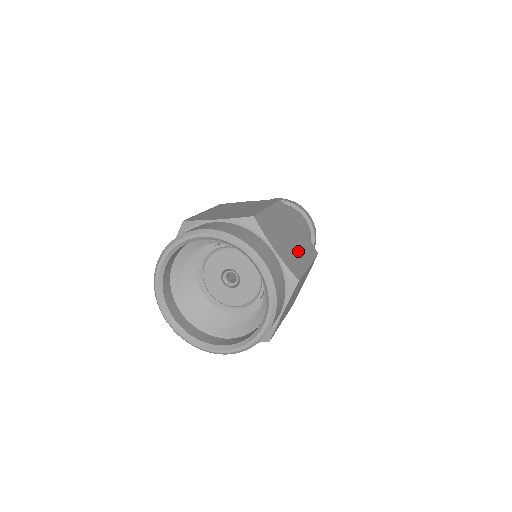
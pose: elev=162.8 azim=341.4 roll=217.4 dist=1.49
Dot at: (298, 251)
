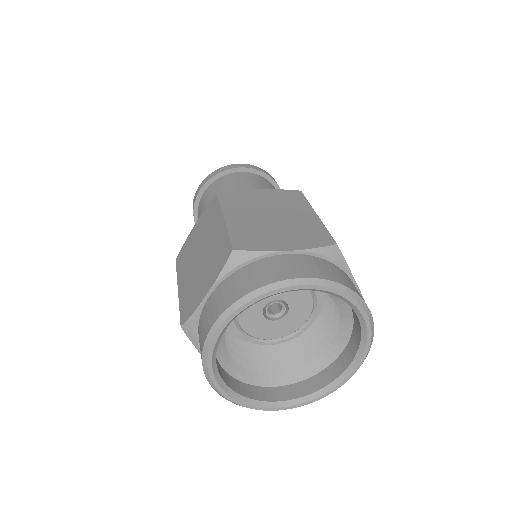
Dot at: occluded
